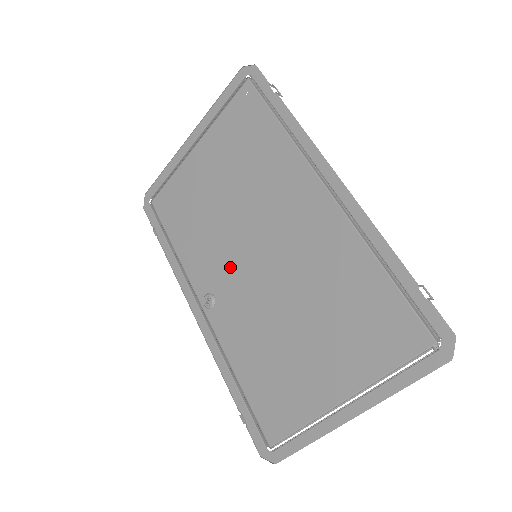
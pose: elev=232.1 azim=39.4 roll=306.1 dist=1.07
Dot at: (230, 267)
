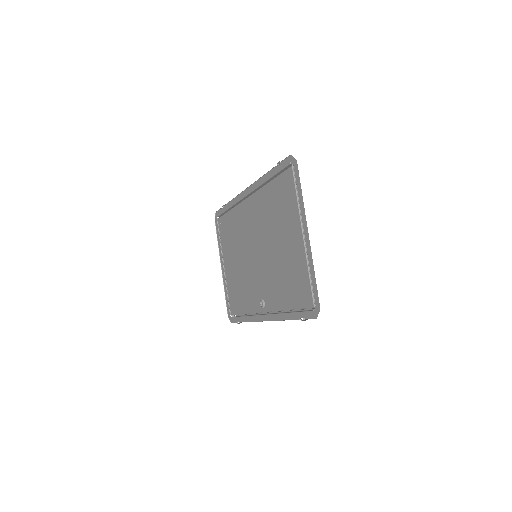
Dot at: (256, 277)
